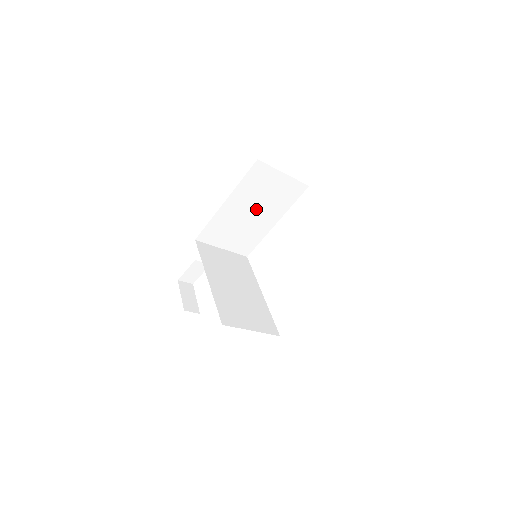
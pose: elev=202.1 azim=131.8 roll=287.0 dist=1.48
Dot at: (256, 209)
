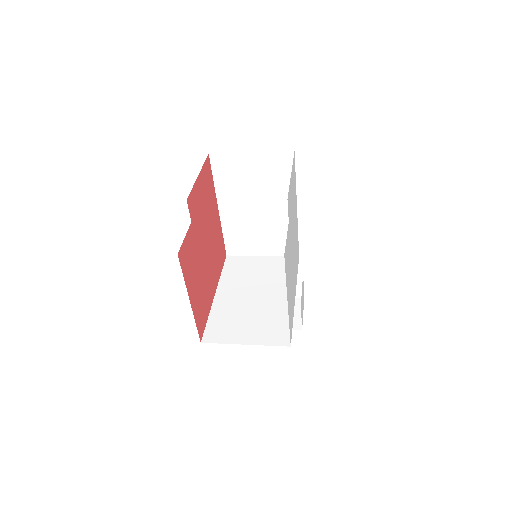
Dot at: (258, 202)
